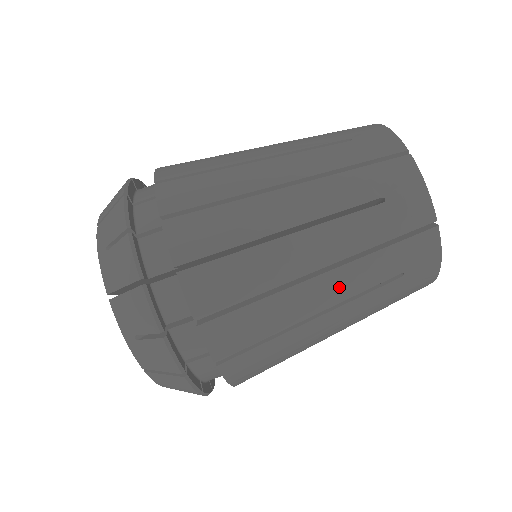
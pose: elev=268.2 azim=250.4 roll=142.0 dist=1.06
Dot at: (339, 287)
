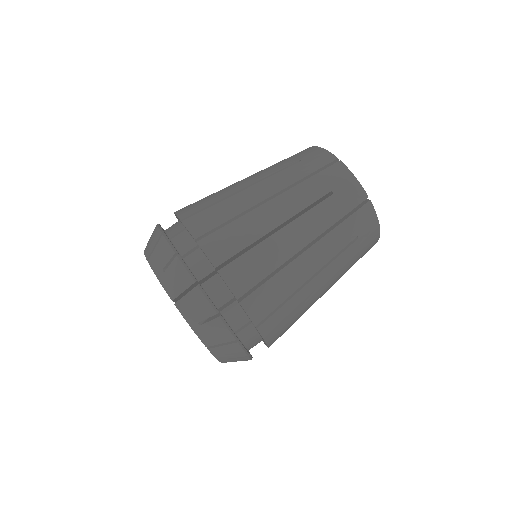
Dot at: (287, 205)
